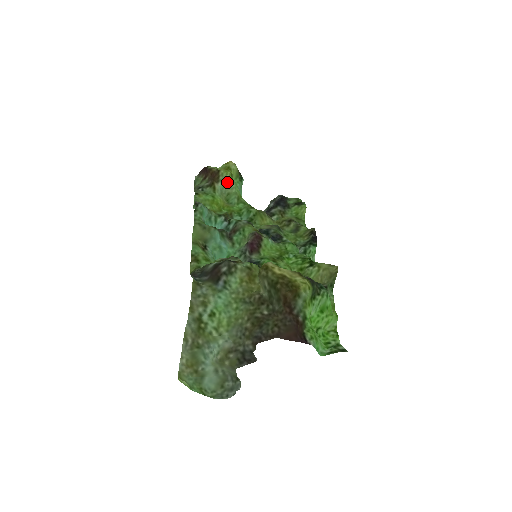
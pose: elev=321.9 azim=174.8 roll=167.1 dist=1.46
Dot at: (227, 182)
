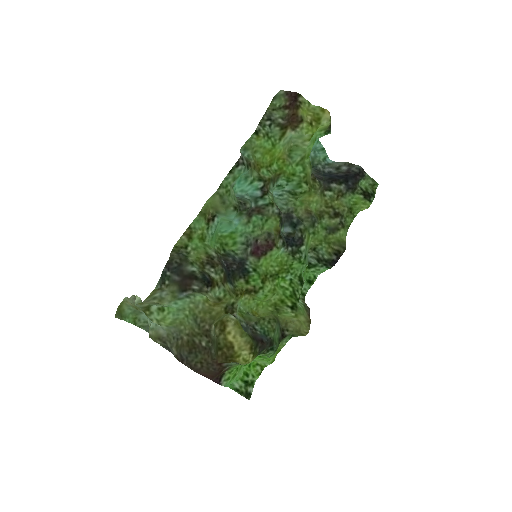
Dot at: (302, 137)
